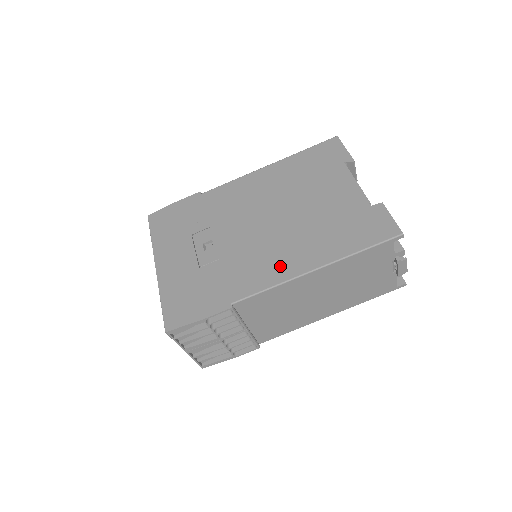
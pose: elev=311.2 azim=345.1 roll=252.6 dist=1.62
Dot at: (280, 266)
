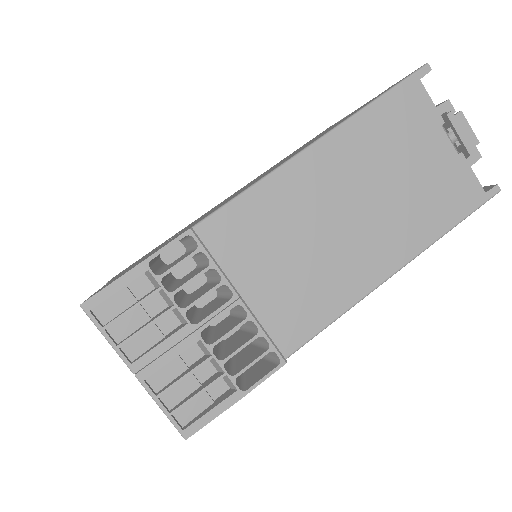
Dot at: (264, 175)
